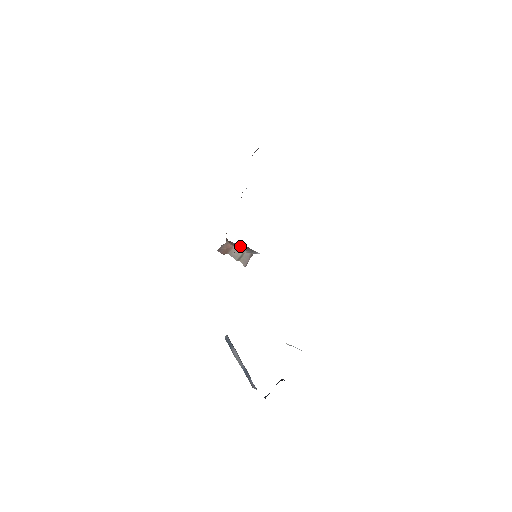
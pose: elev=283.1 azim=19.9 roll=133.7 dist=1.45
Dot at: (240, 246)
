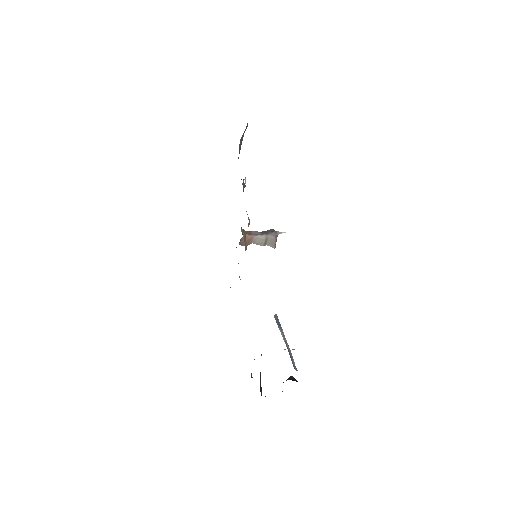
Dot at: (262, 231)
